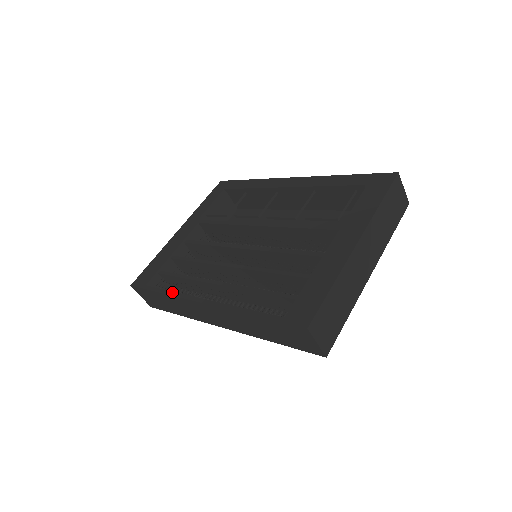
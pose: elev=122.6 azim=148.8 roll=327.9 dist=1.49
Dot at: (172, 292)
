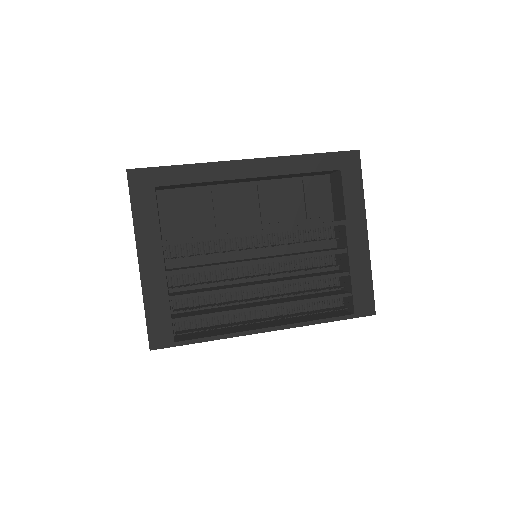
Dot at: (223, 336)
